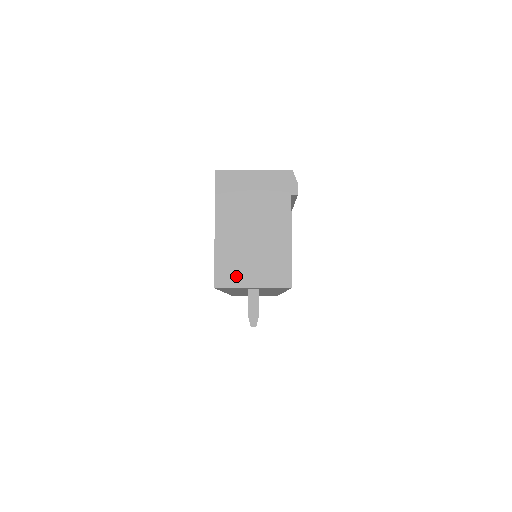
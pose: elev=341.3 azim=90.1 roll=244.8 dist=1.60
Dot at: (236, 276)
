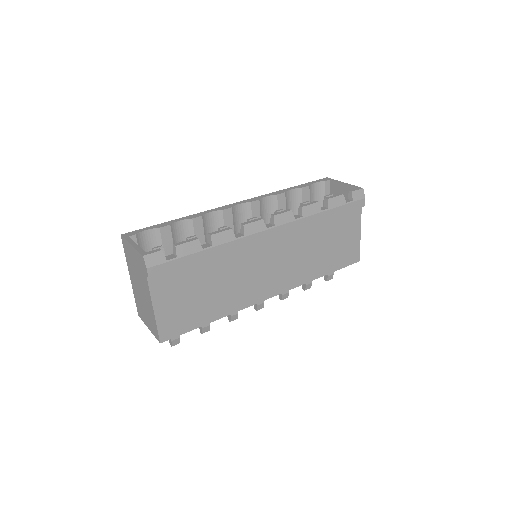
Dot at: (142, 316)
